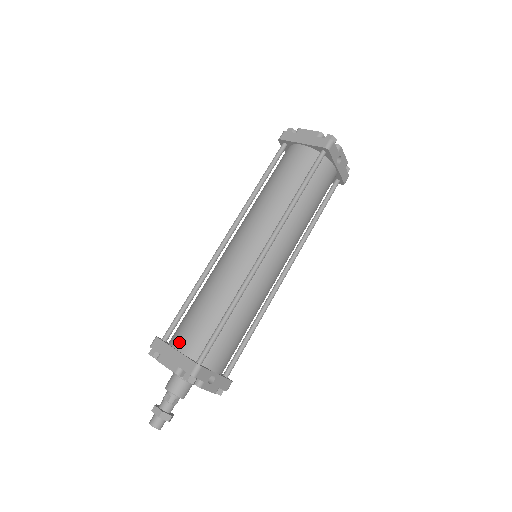
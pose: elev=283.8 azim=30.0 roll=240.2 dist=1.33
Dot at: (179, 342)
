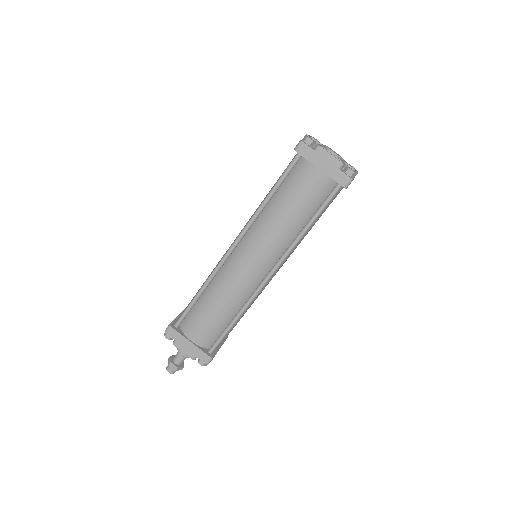
Dot at: (192, 335)
